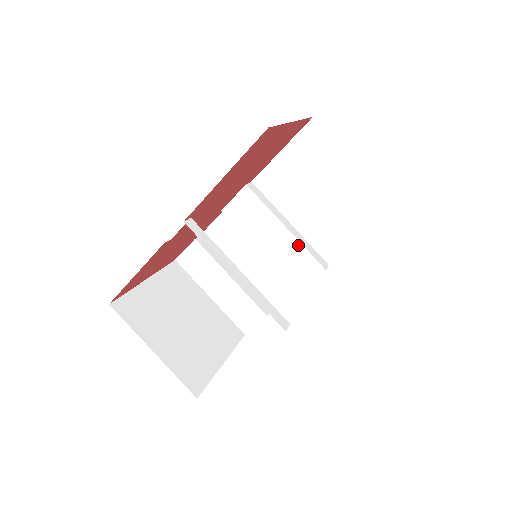
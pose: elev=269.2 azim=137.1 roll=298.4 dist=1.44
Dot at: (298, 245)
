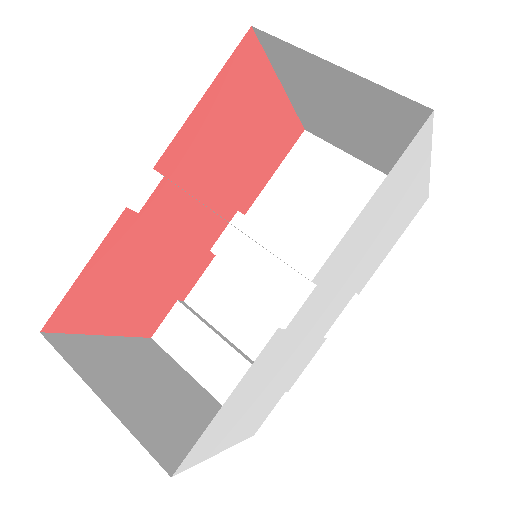
Dot at: (312, 268)
